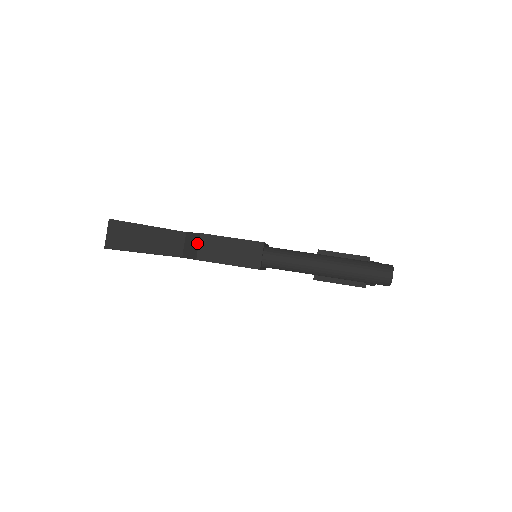
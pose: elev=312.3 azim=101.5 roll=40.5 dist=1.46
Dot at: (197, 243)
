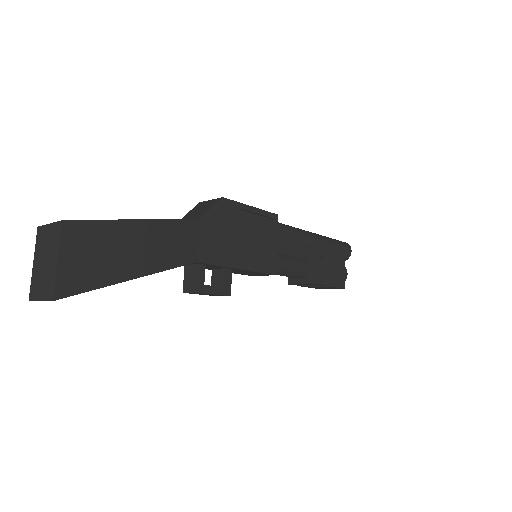
Dot at: (206, 202)
